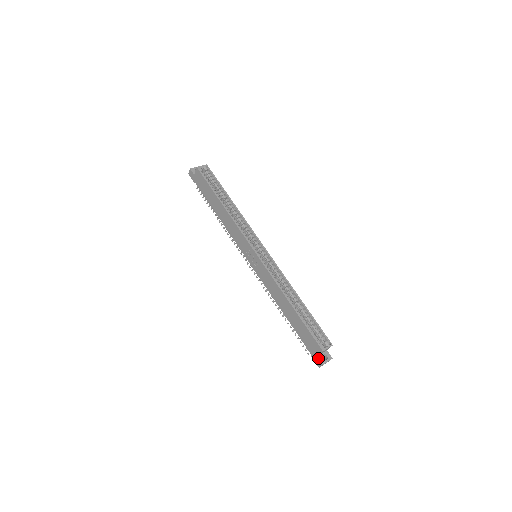
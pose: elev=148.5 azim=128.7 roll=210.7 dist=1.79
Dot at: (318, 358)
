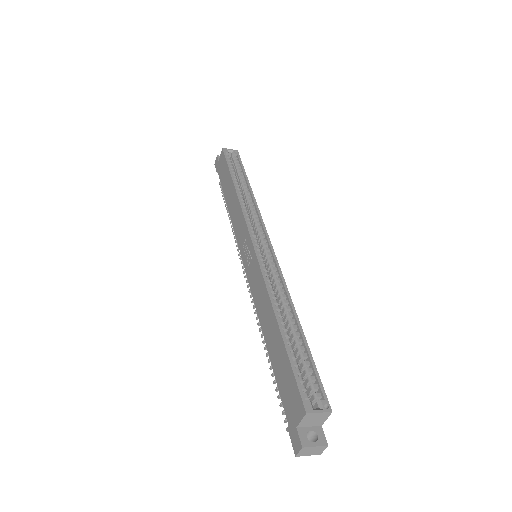
Dot at: (297, 432)
